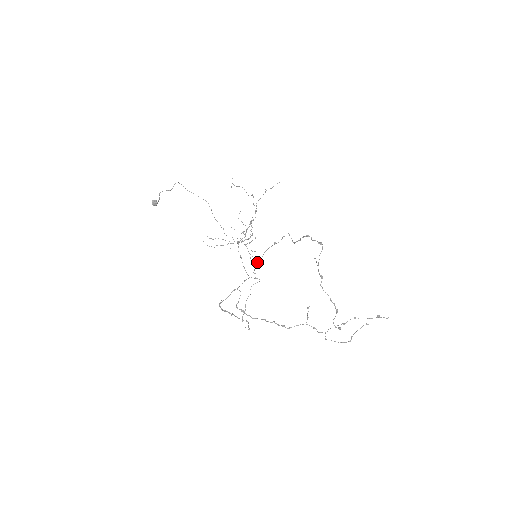
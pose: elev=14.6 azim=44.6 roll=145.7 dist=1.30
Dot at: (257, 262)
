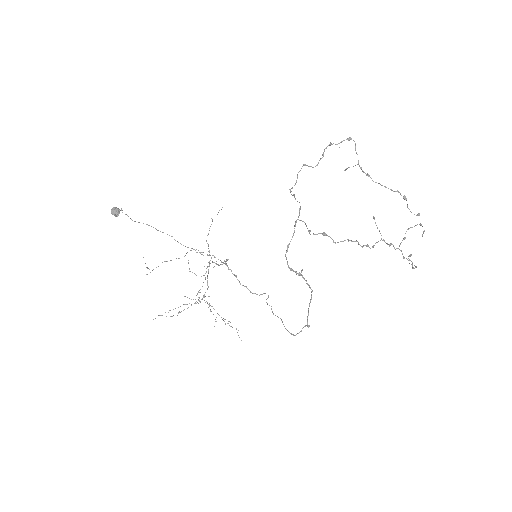
Dot at: (229, 325)
